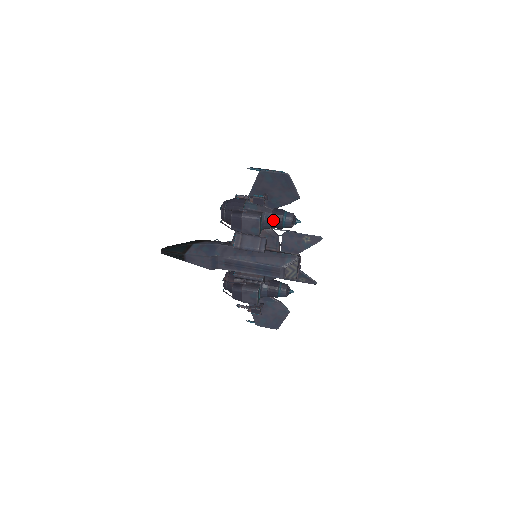
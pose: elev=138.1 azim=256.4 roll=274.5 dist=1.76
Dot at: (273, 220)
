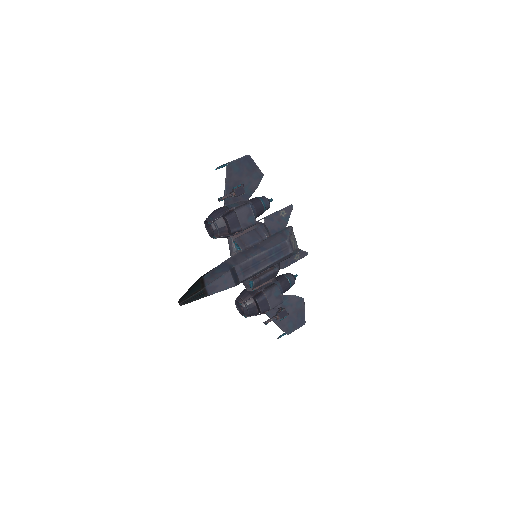
Dot at: (255, 206)
